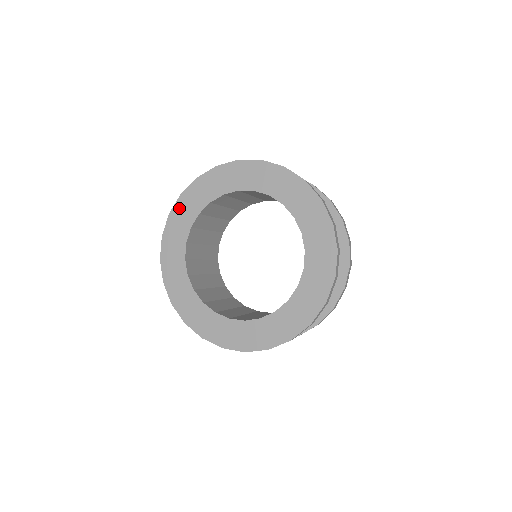
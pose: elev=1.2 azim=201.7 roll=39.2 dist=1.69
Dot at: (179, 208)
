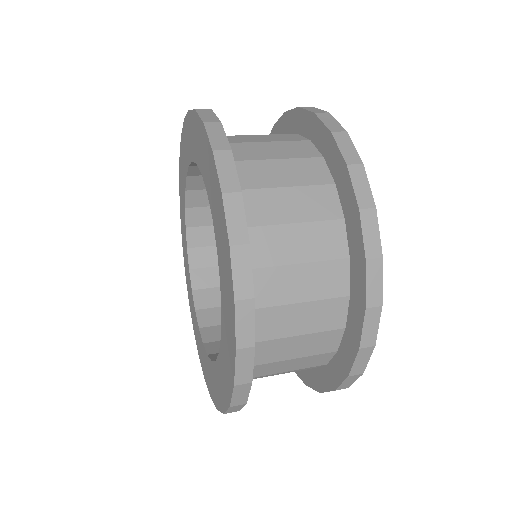
Dot at: (181, 157)
